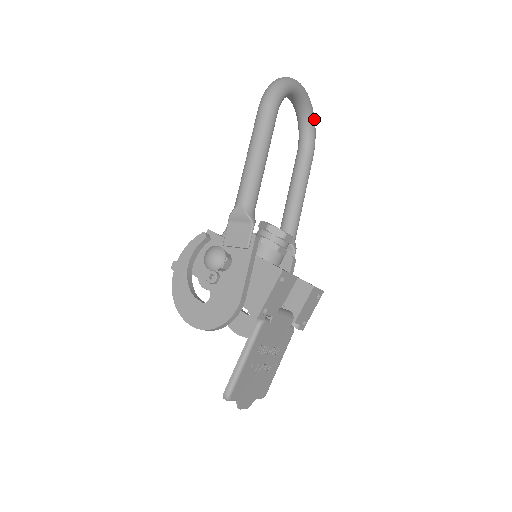
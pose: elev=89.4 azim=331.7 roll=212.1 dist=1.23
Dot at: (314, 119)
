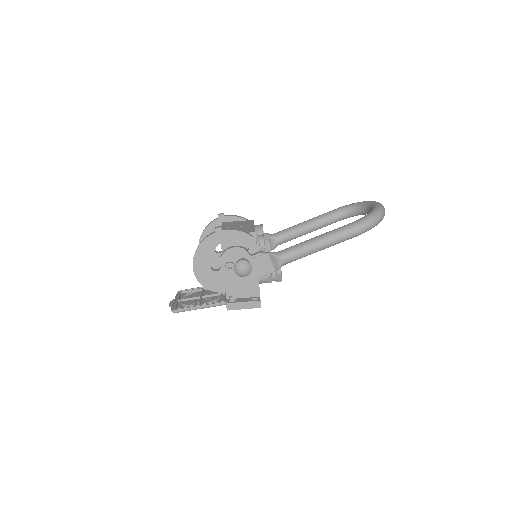
Dot at: occluded
